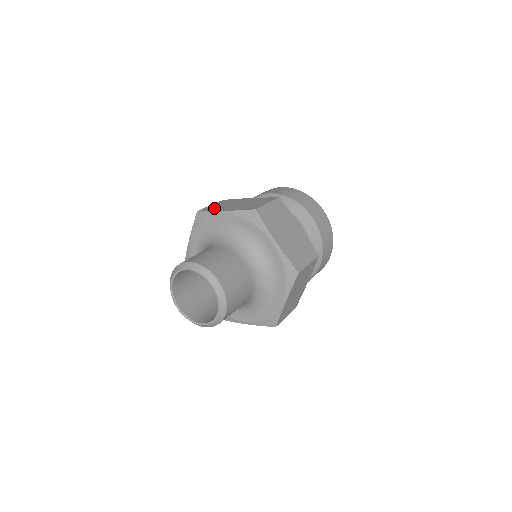
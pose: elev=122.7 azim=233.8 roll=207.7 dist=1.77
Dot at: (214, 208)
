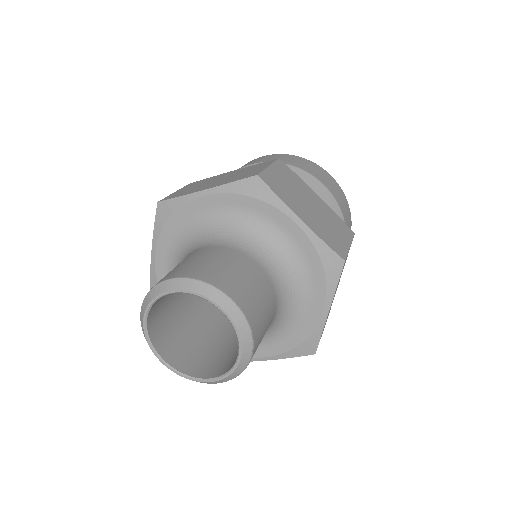
Dot at: (282, 190)
